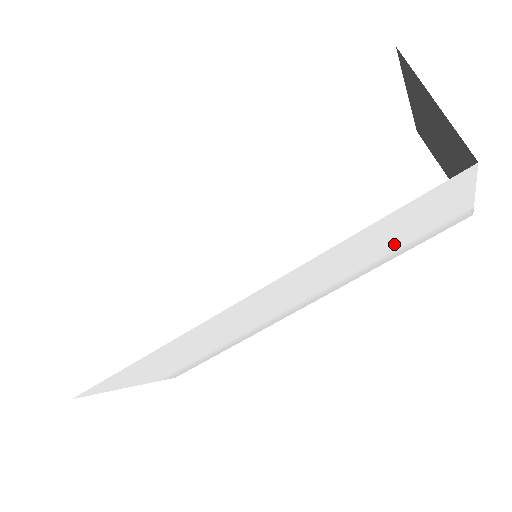
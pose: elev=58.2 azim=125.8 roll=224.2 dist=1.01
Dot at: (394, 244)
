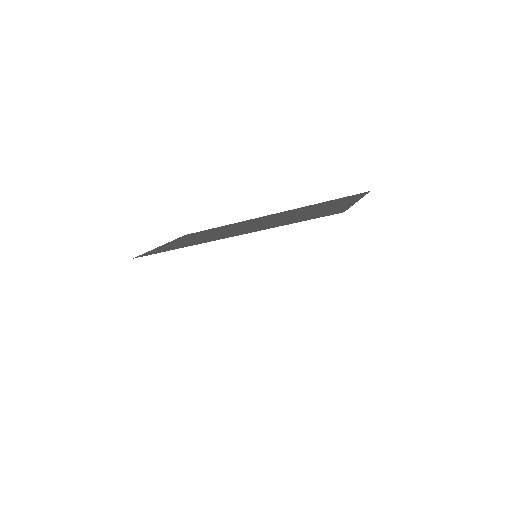
Dot at: occluded
